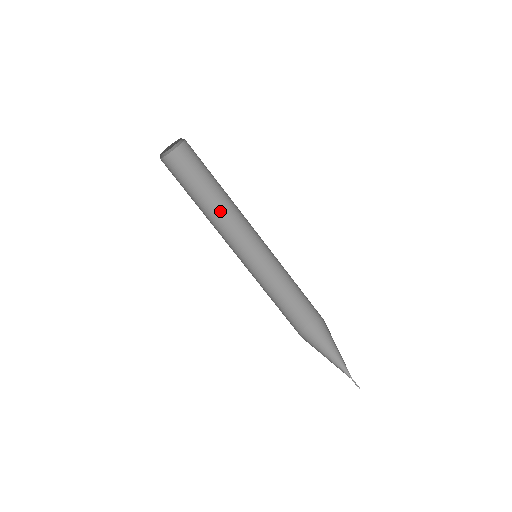
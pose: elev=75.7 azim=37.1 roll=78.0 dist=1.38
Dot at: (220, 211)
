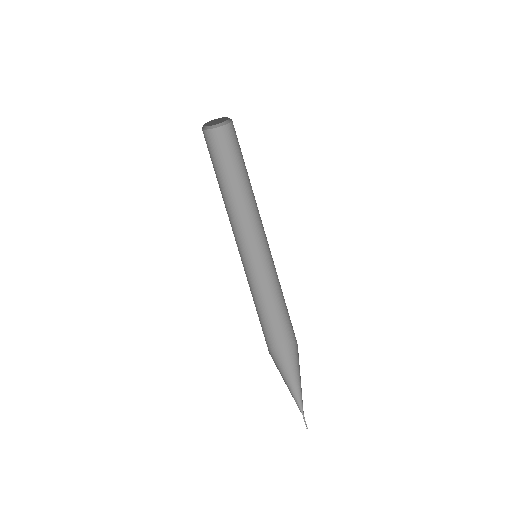
Dot at: (241, 200)
